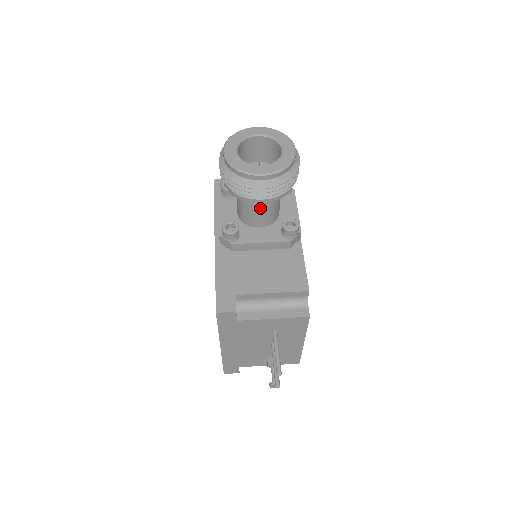
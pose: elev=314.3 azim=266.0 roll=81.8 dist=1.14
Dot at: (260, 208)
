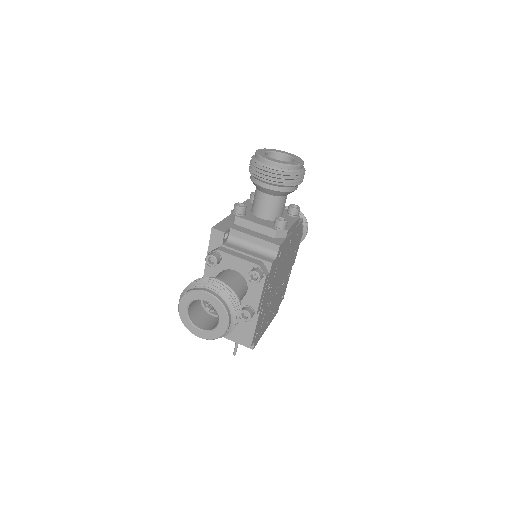
Dot at: occluded
